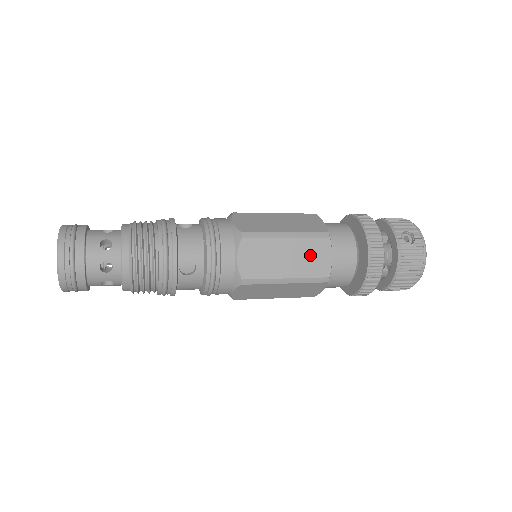
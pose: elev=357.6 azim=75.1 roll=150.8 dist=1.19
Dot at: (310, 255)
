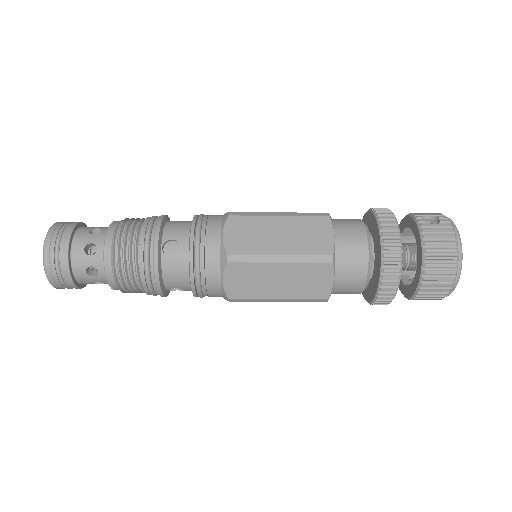
Dot at: (307, 232)
